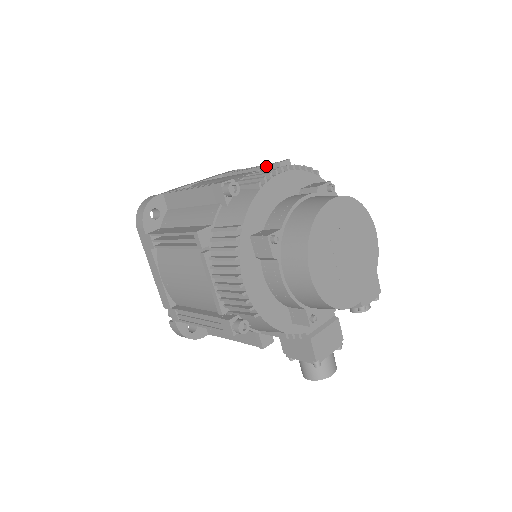
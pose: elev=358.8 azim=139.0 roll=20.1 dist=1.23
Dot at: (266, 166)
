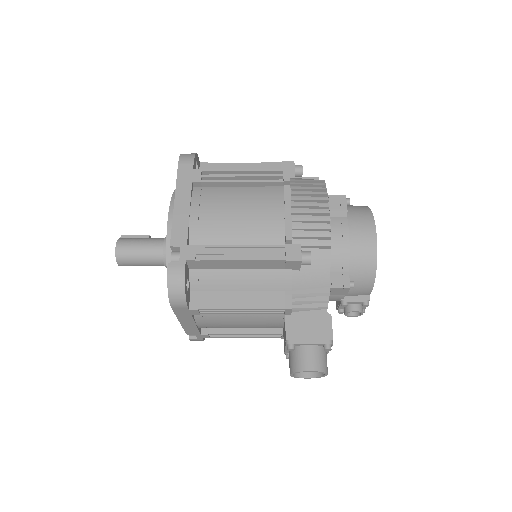
Dot at: occluded
